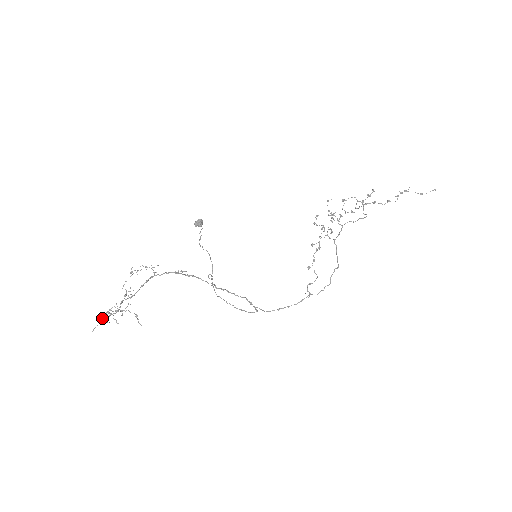
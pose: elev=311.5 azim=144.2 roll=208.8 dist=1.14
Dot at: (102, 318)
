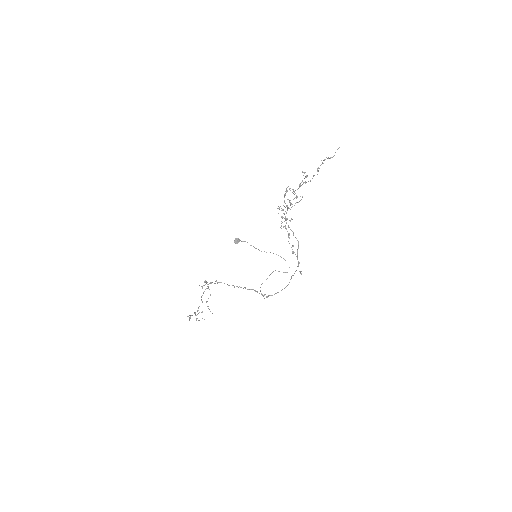
Dot at: occluded
